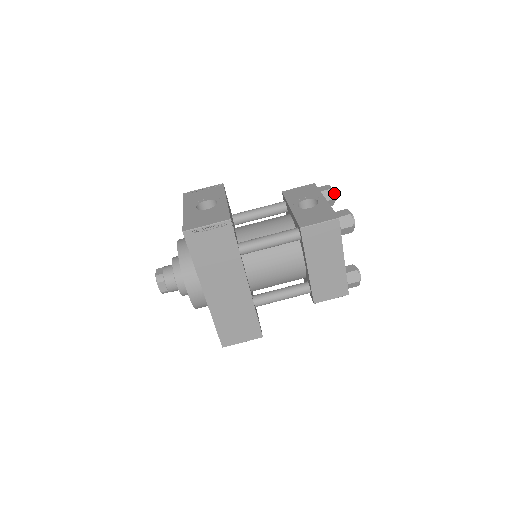
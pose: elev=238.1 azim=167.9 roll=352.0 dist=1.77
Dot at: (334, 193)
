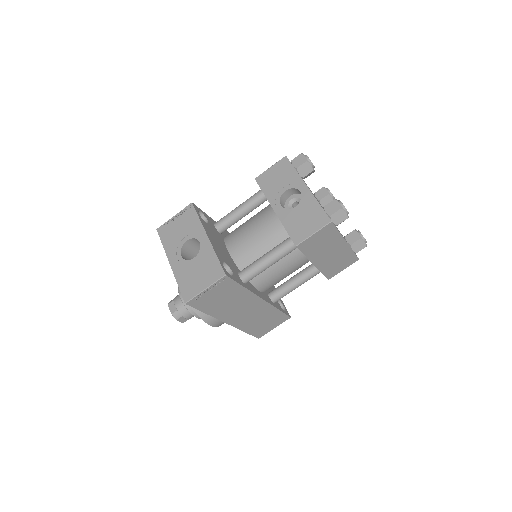
Dot at: (311, 163)
